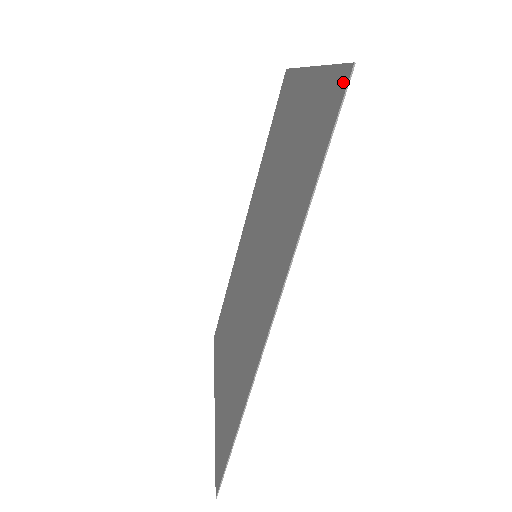
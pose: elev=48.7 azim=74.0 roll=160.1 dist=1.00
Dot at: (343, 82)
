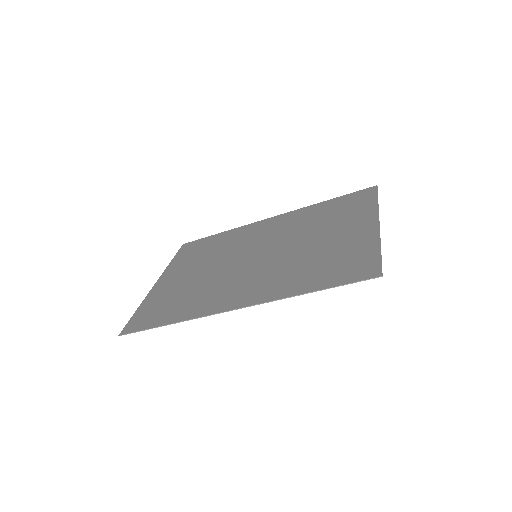
Dot at: (372, 273)
